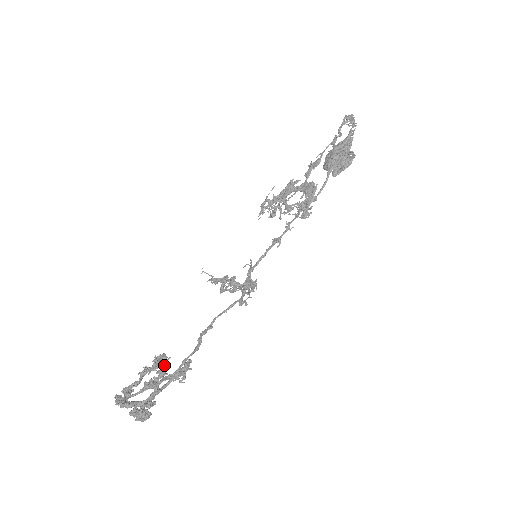
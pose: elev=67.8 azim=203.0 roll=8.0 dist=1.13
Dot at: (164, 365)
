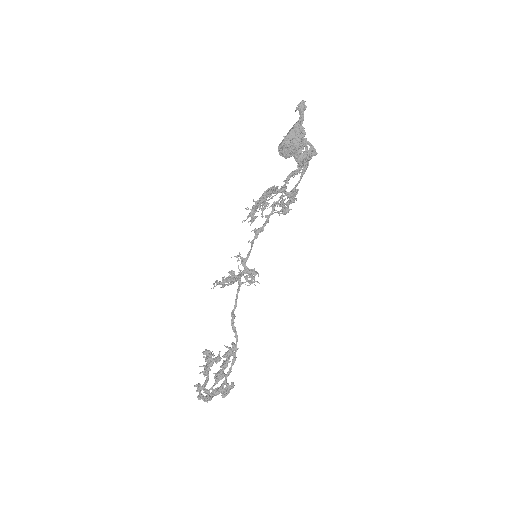
Dot at: occluded
